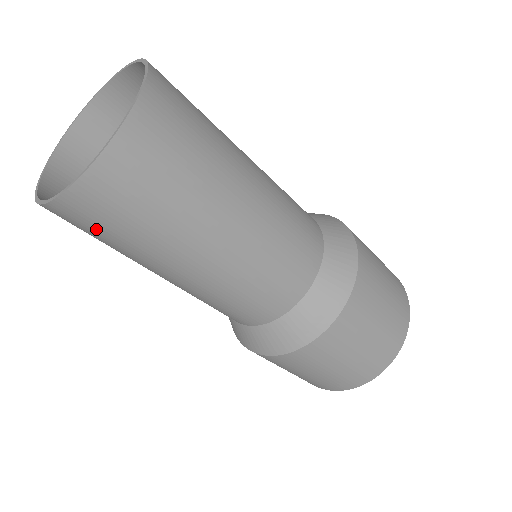
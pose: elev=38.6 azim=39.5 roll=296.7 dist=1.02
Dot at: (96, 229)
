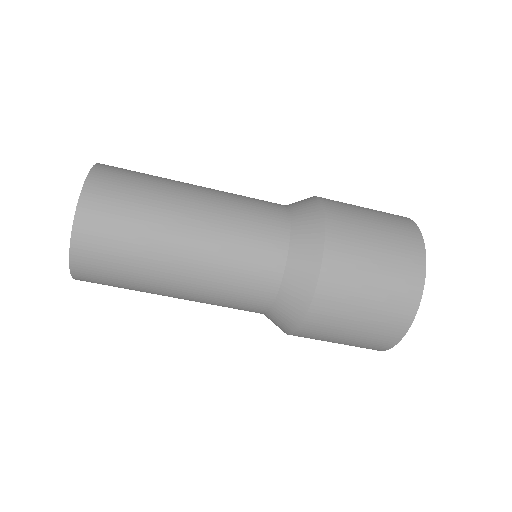
Dot at: (111, 228)
